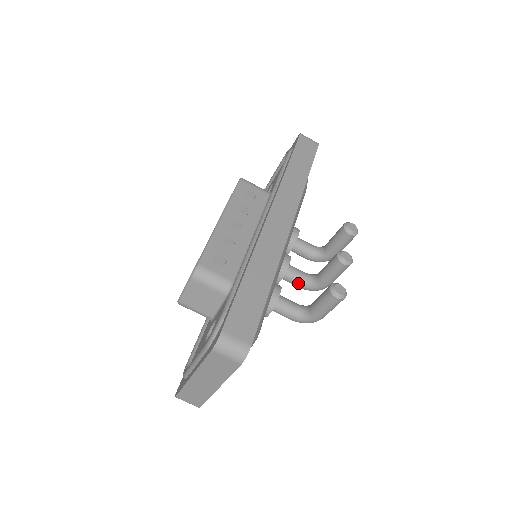
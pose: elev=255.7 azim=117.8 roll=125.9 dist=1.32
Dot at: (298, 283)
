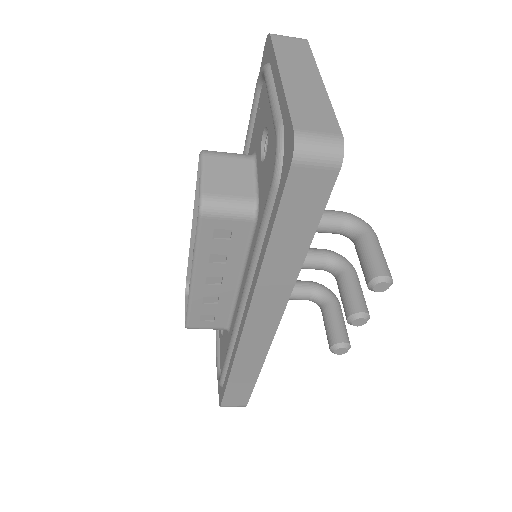
Dot at: occluded
